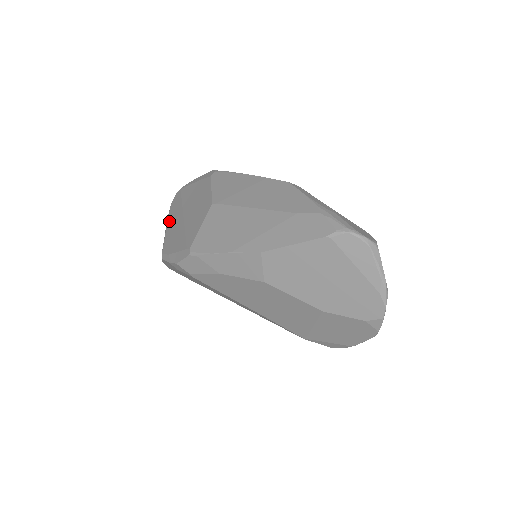
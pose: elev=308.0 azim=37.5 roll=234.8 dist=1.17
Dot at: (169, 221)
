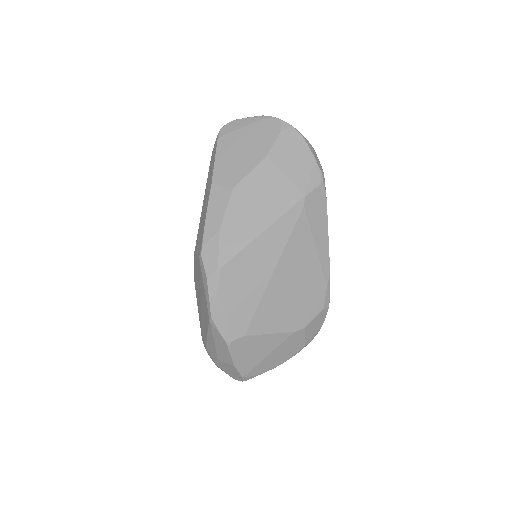
Dot at: (205, 334)
